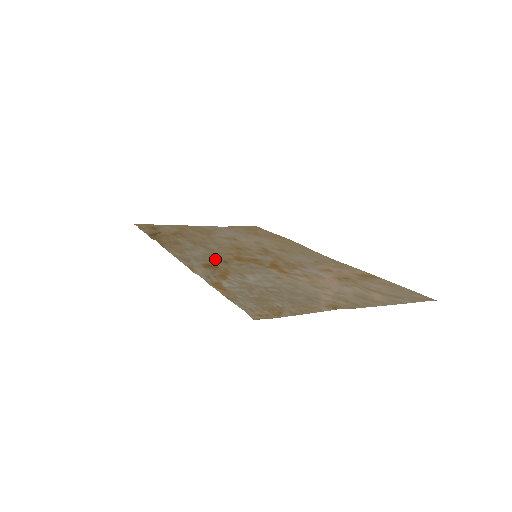
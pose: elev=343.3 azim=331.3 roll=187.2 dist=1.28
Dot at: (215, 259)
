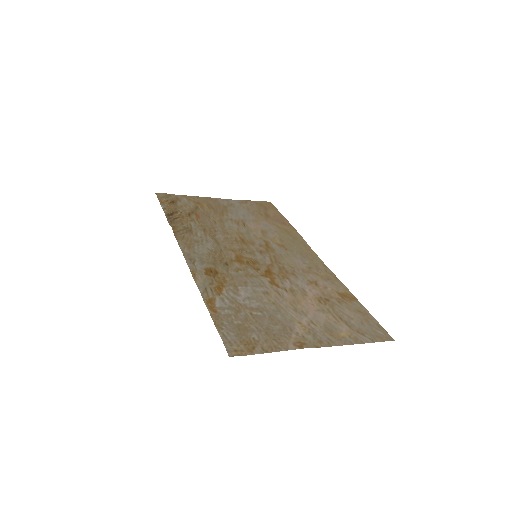
Dot at: (218, 260)
